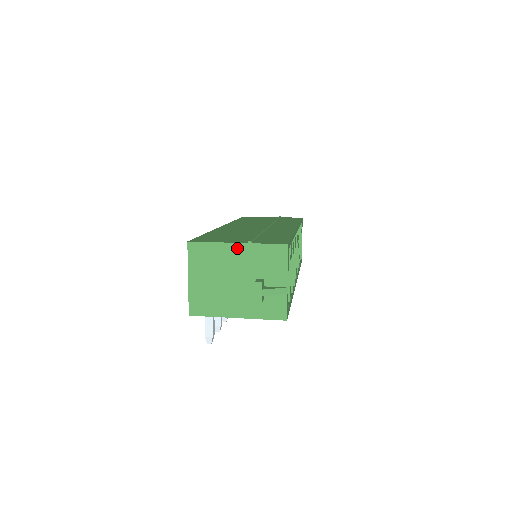
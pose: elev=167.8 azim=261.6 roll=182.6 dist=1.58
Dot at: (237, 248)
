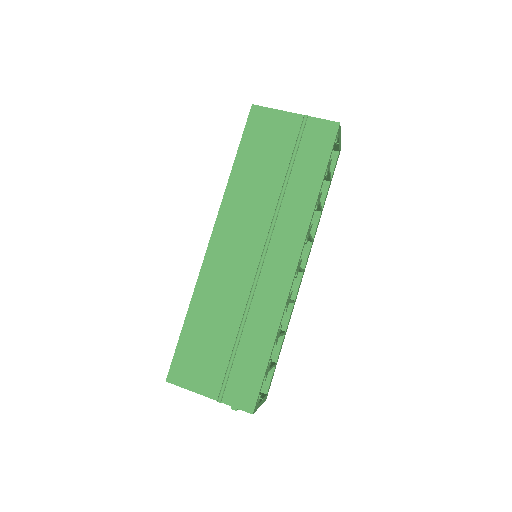
Dot at: (210, 397)
